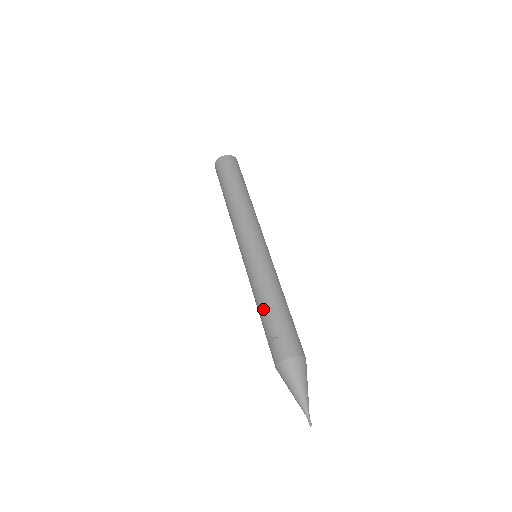
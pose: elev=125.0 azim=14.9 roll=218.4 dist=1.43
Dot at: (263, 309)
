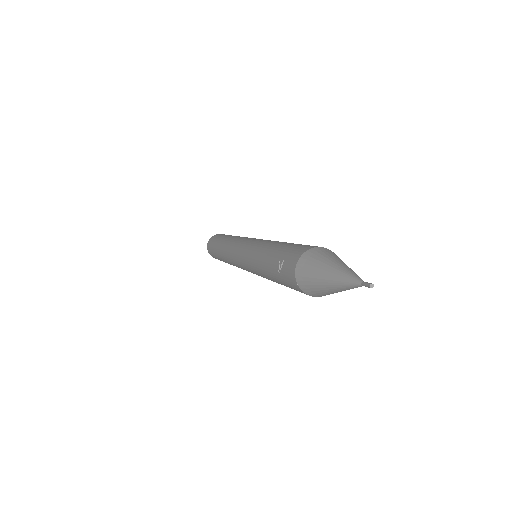
Dot at: (264, 266)
